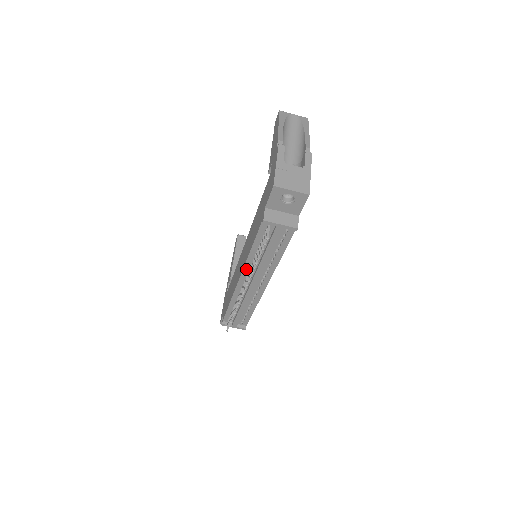
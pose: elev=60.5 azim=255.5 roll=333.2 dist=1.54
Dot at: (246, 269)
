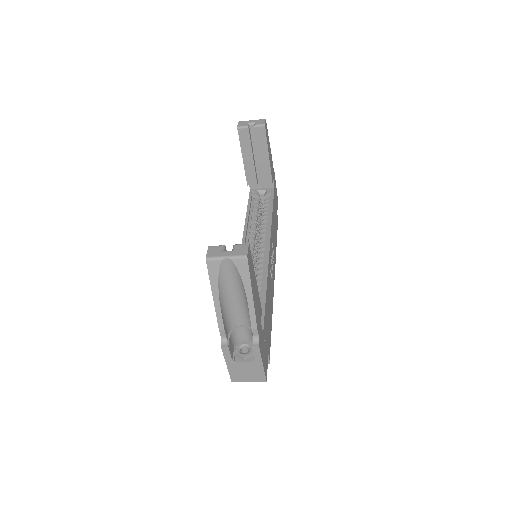
Dot at: occluded
